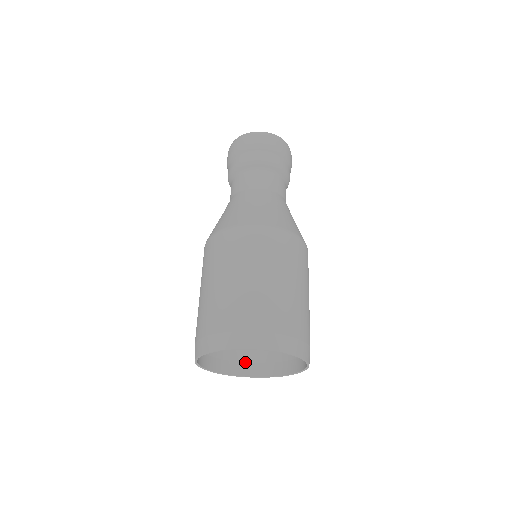
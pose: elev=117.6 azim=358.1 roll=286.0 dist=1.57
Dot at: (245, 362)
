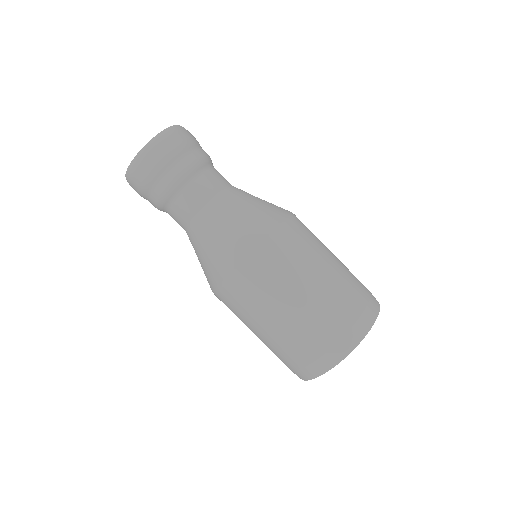
Dot at: occluded
